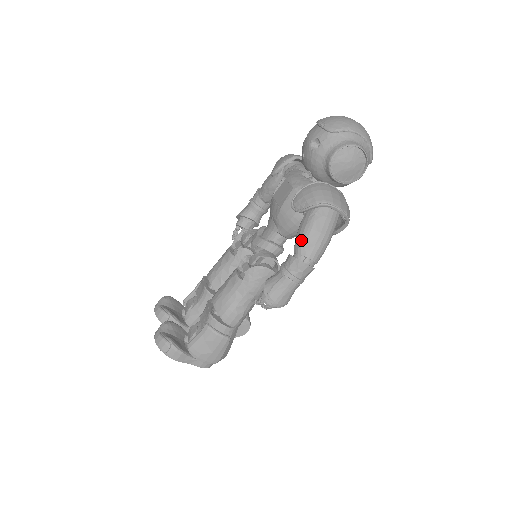
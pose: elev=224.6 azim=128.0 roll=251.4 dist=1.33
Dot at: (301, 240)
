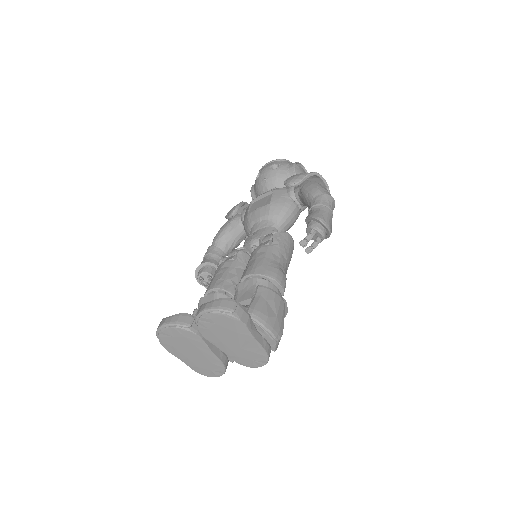
Dot at: (316, 188)
